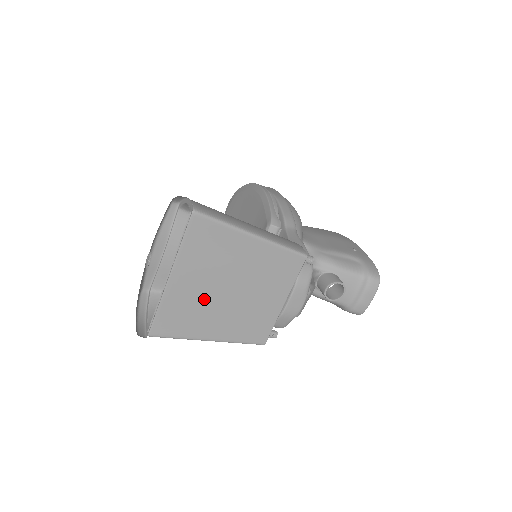
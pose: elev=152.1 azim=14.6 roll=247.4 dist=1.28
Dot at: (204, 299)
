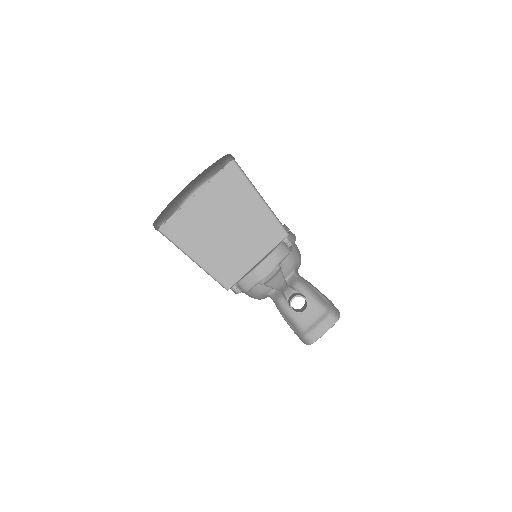
Dot at: (208, 224)
